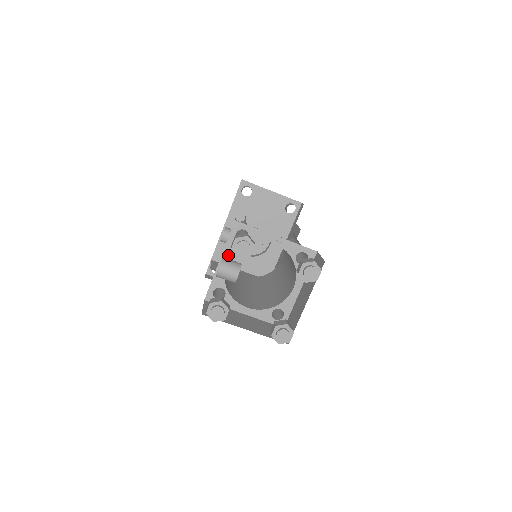
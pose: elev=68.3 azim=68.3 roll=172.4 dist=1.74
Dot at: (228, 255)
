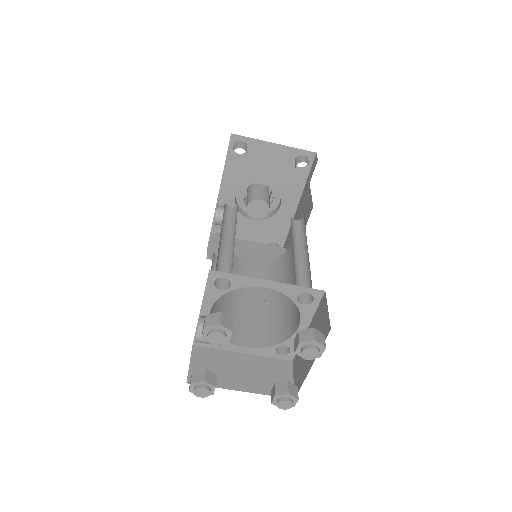
Dot at: (210, 304)
